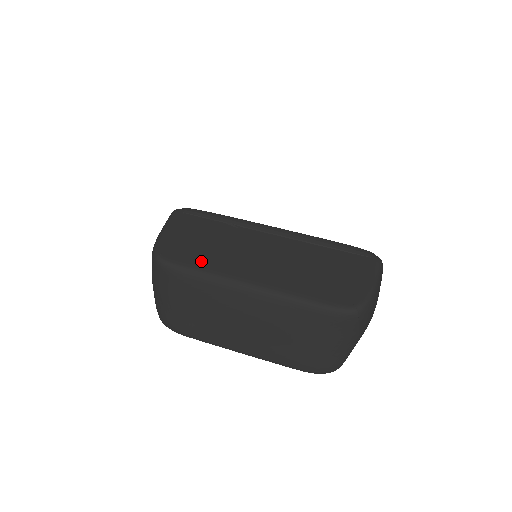
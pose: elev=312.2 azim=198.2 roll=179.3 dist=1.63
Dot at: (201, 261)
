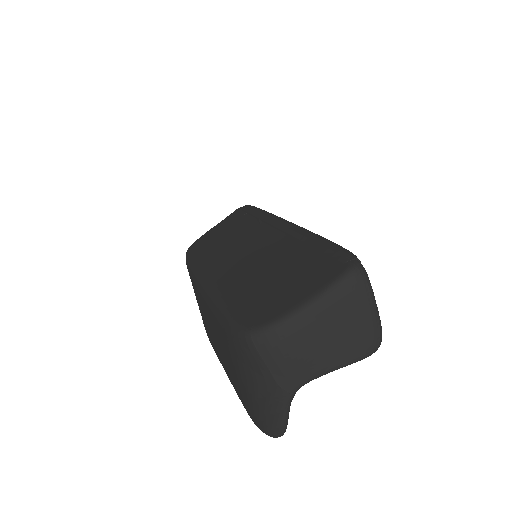
Dot at: (203, 255)
